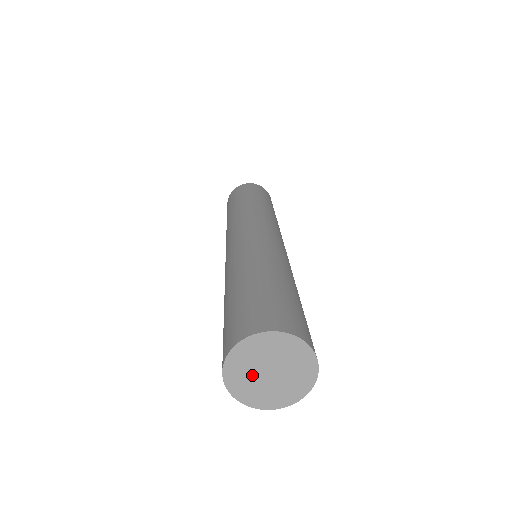
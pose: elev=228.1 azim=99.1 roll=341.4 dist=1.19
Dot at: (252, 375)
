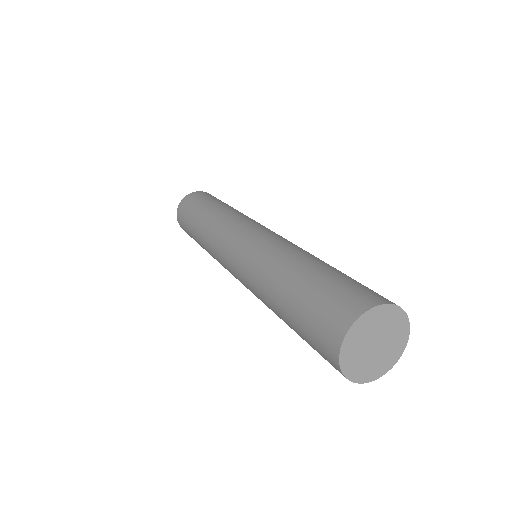
Dot at: (362, 347)
